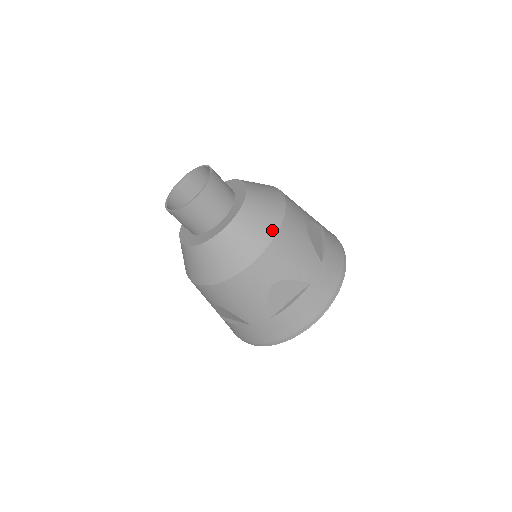
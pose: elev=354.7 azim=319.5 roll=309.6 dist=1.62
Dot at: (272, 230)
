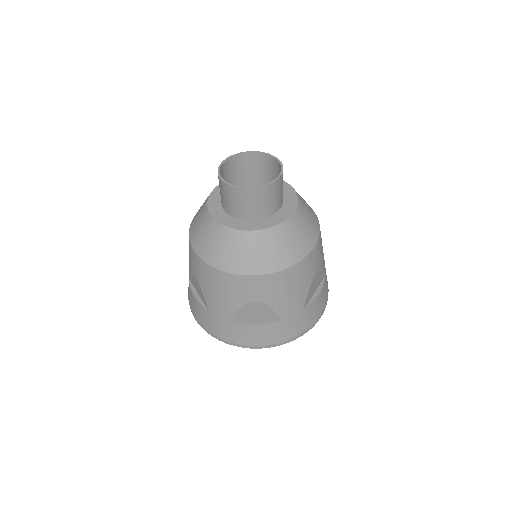
Dot at: (317, 221)
